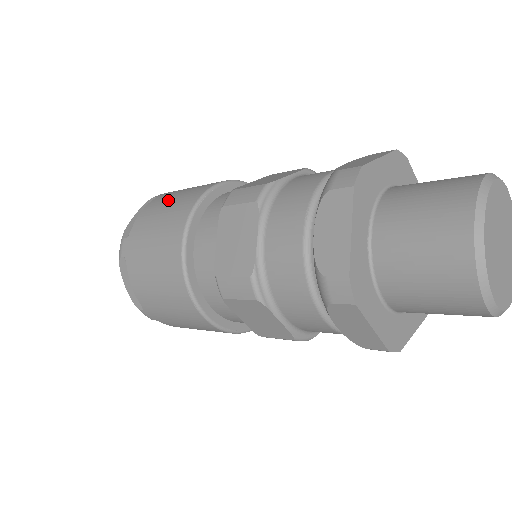
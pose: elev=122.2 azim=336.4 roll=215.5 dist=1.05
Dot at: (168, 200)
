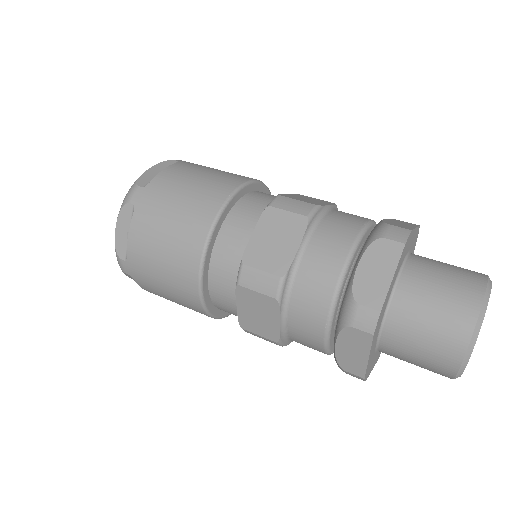
Dot at: (159, 232)
